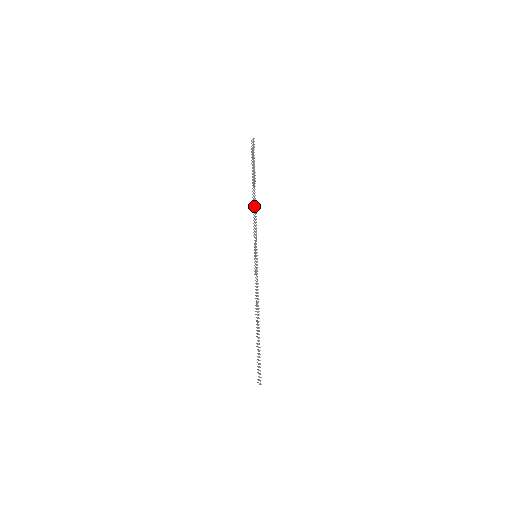
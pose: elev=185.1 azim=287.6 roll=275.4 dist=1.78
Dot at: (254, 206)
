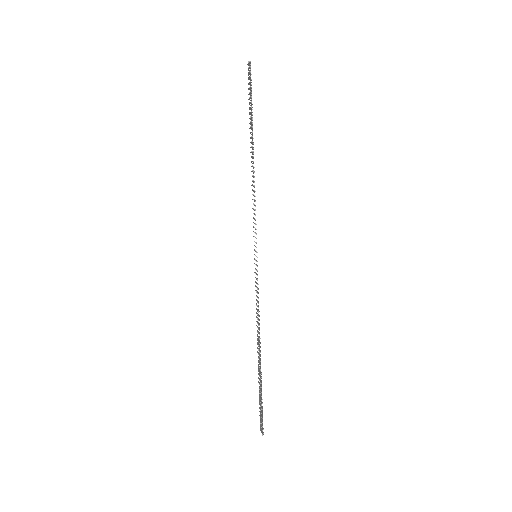
Dot at: (253, 177)
